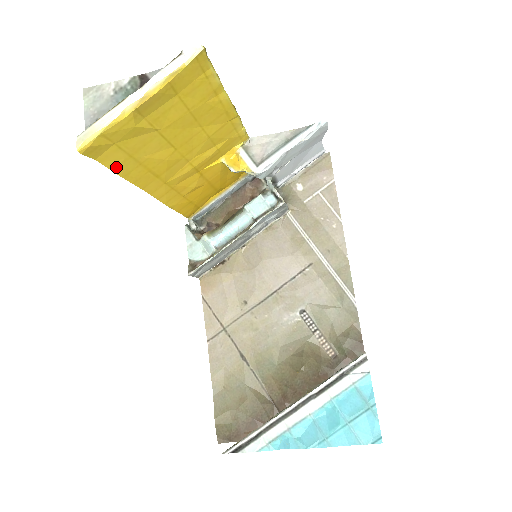
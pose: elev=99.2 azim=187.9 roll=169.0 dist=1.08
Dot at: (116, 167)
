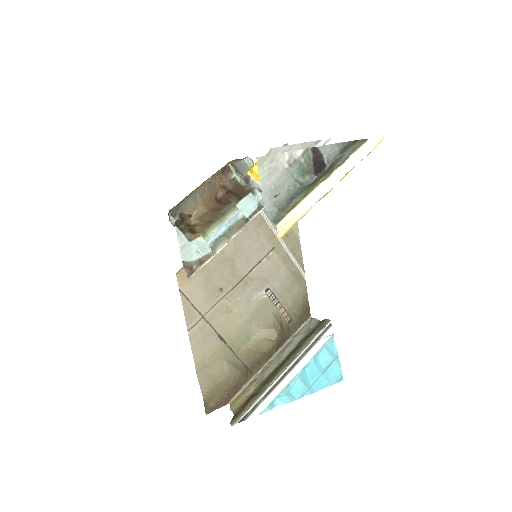
Dot at: occluded
